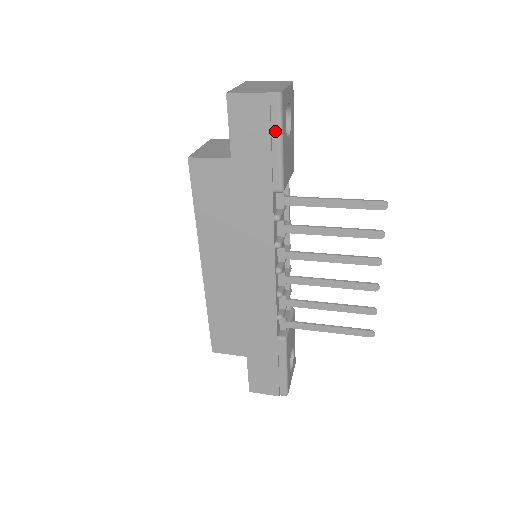
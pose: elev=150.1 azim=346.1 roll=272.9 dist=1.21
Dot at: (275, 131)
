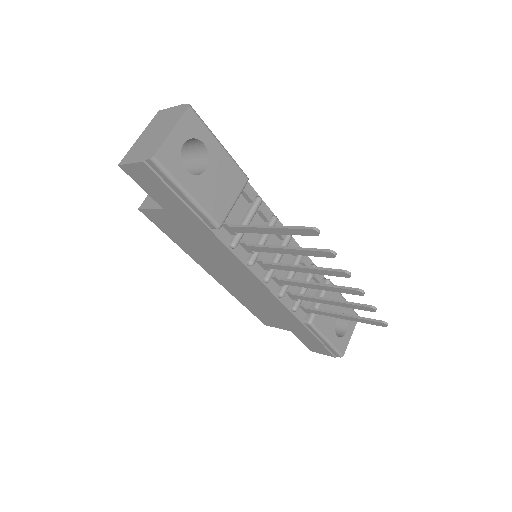
Dot at: (174, 187)
